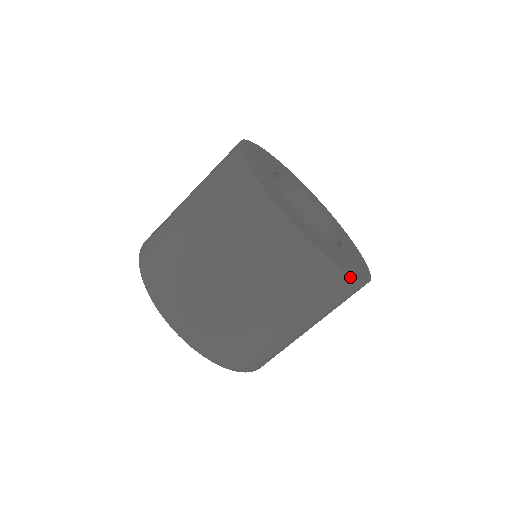
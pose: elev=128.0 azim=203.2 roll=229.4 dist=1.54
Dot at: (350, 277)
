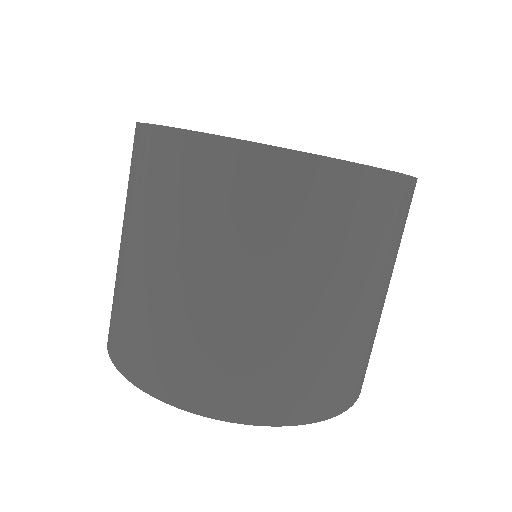
Dot at: (372, 170)
